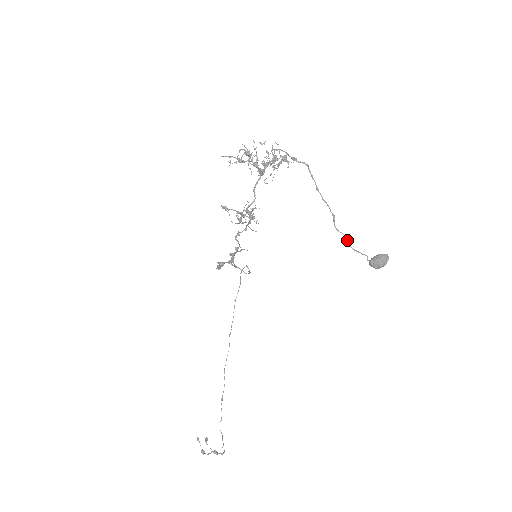
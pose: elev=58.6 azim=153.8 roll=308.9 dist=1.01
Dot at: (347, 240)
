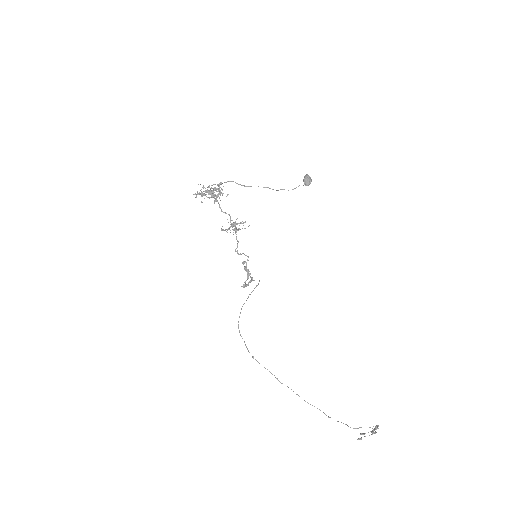
Dot at: occluded
